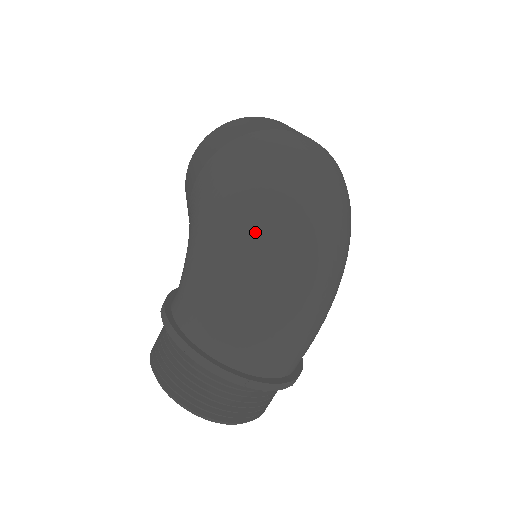
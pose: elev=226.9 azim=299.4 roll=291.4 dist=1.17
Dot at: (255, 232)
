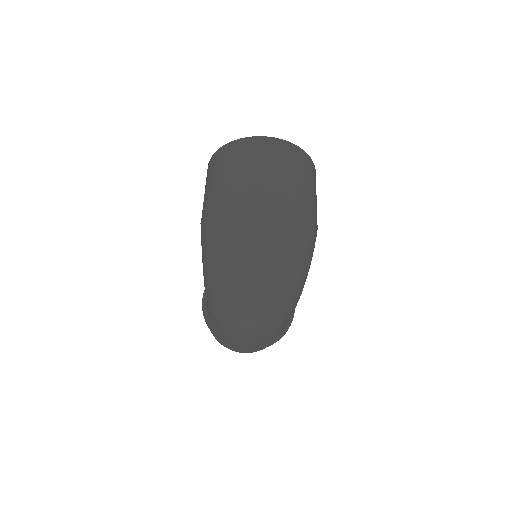
Dot at: (227, 291)
